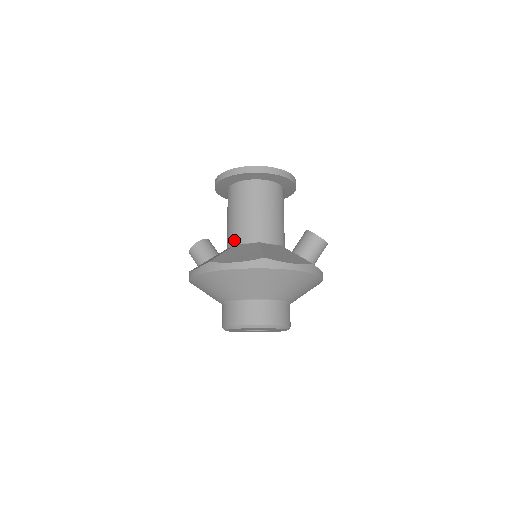
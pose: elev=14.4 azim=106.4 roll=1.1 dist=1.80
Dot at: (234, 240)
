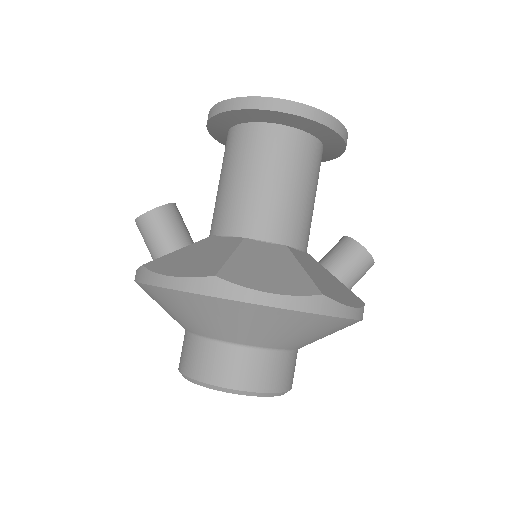
Dot at: (240, 228)
